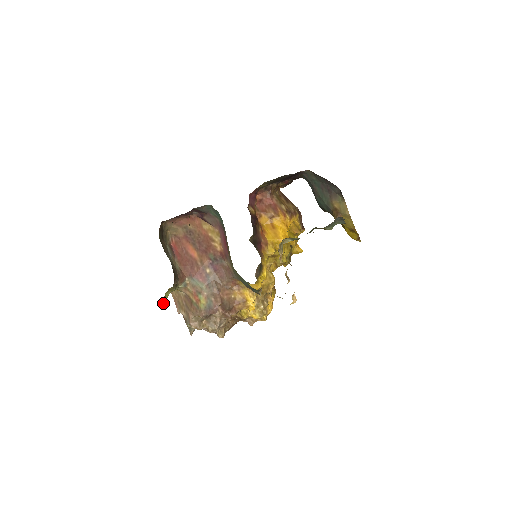
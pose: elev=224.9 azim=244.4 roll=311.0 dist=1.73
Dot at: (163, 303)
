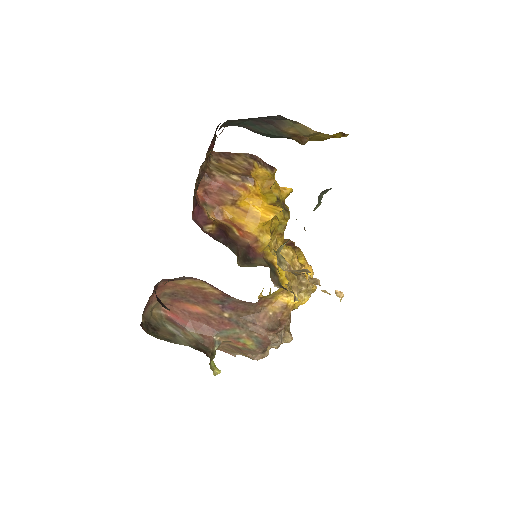
Dot at: (216, 373)
